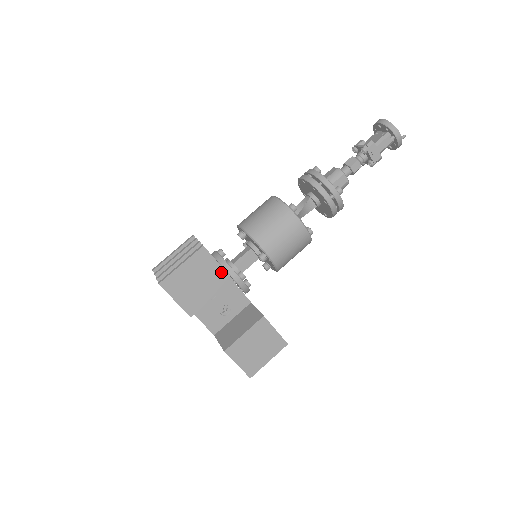
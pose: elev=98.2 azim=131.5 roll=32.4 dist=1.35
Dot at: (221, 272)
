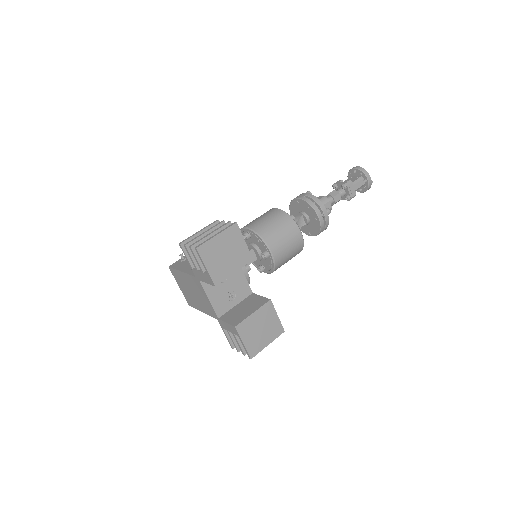
Dot at: (246, 250)
